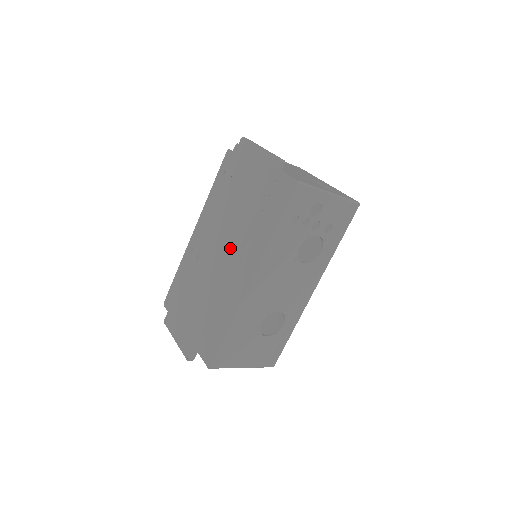
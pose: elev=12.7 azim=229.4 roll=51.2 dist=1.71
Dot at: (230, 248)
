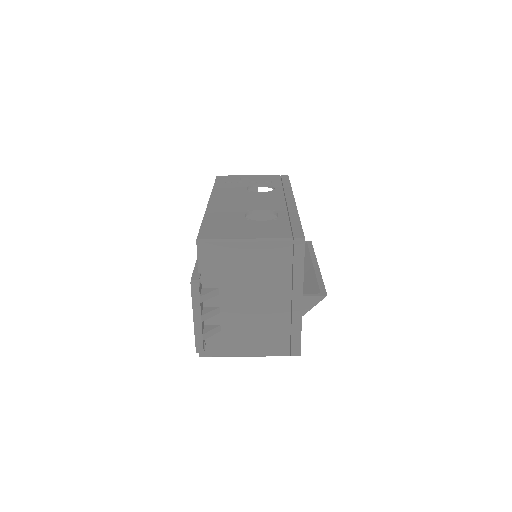
Dot at: occluded
